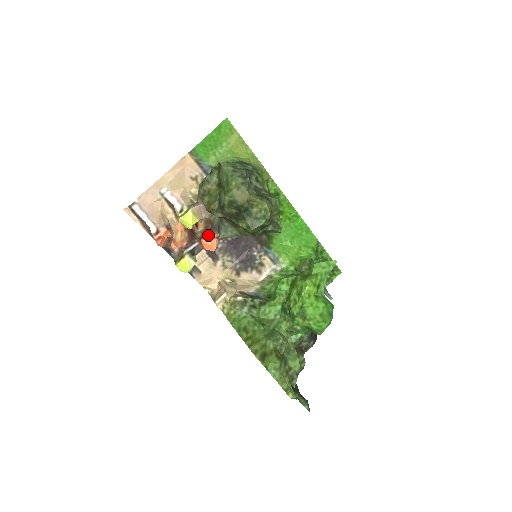
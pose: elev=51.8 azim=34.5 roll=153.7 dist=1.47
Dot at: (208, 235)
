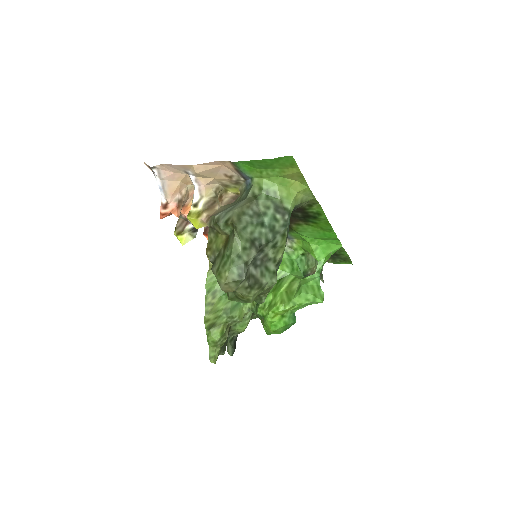
Dot at: occluded
